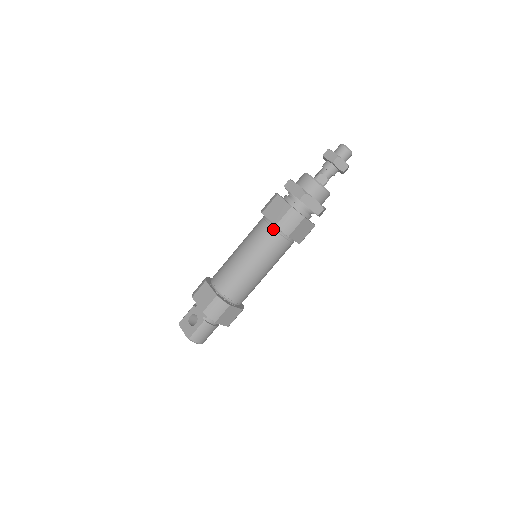
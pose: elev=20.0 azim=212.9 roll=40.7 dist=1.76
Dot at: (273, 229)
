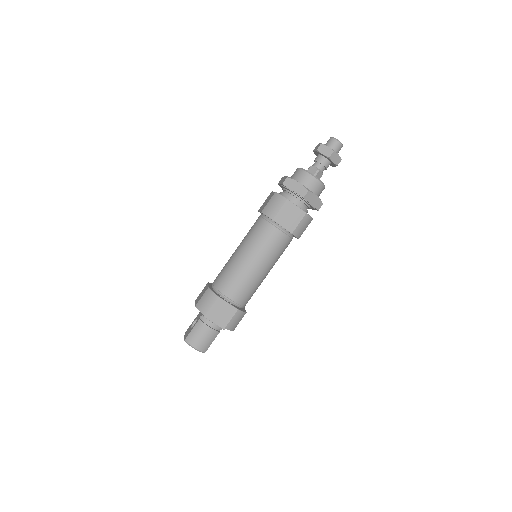
Dot at: (262, 218)
